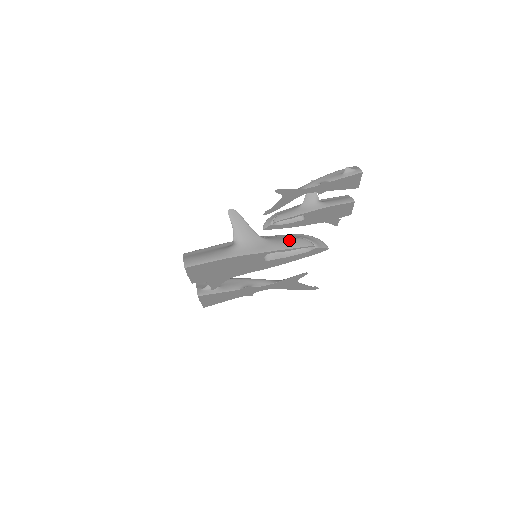
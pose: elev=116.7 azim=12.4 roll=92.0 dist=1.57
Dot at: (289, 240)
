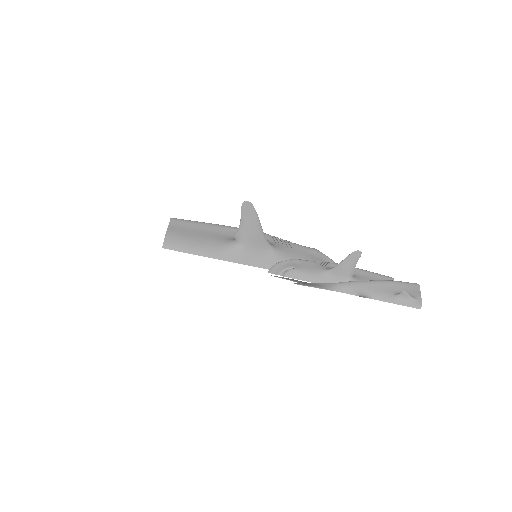
Dot at: occluded
